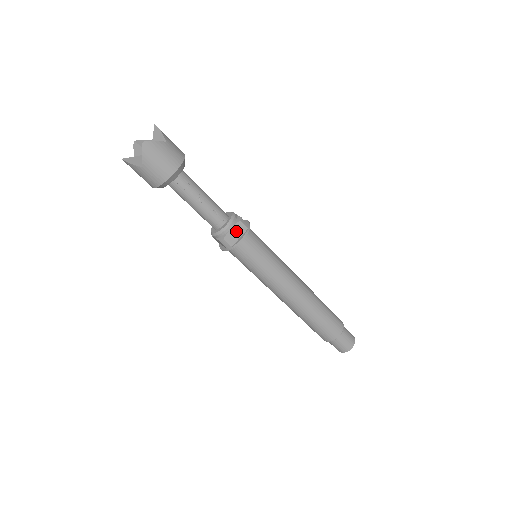
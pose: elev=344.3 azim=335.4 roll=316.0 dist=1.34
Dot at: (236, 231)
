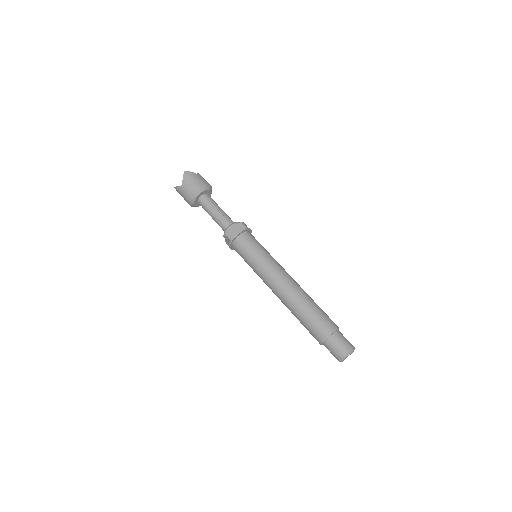
Dot at: (238, 228)
